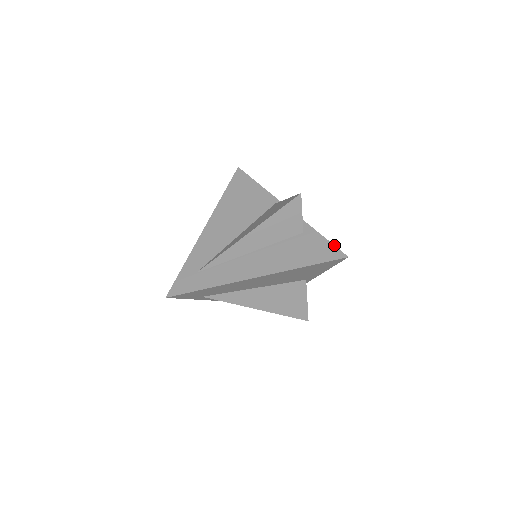
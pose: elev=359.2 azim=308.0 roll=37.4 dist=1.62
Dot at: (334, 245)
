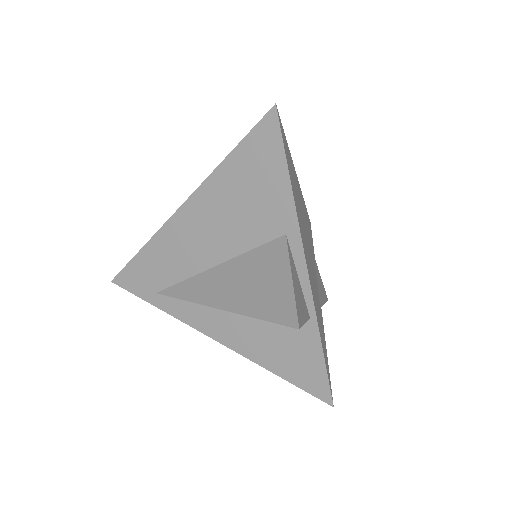
Dot at: (281, 124)
